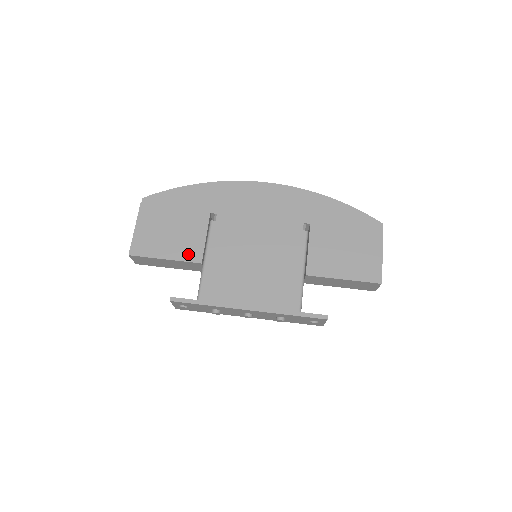
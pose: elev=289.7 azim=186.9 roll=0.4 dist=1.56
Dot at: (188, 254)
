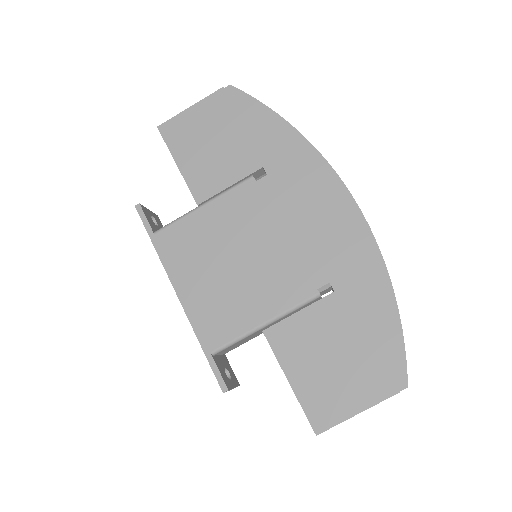
Dot at: (198, 183)
